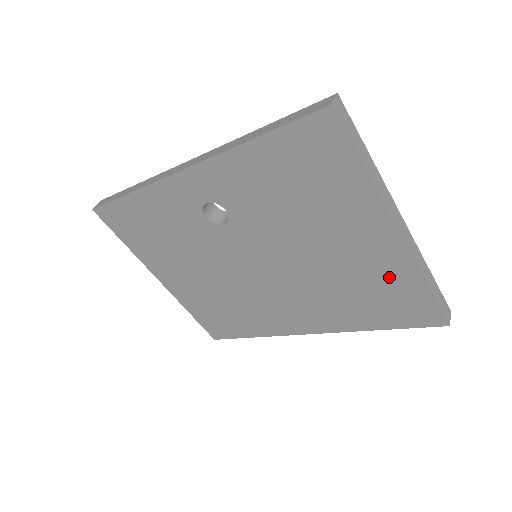
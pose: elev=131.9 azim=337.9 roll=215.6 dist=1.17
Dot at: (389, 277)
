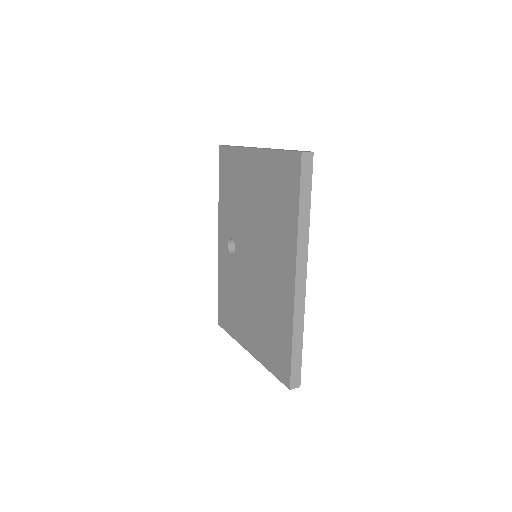
Dot at: (270, 172)
